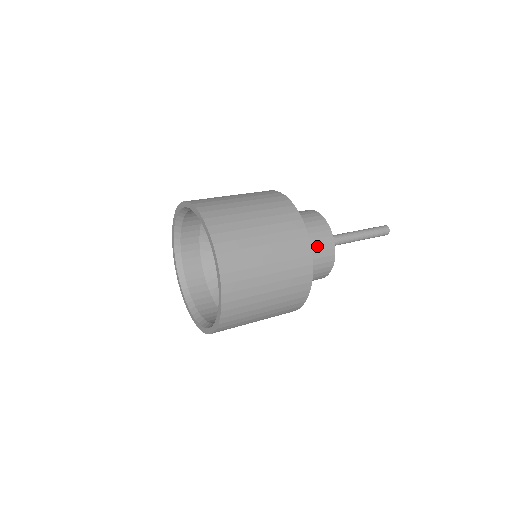
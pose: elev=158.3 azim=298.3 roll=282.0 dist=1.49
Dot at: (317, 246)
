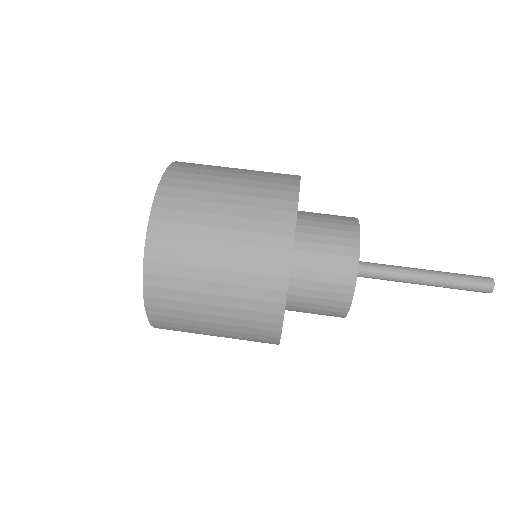
Dot at: (327, 254)
